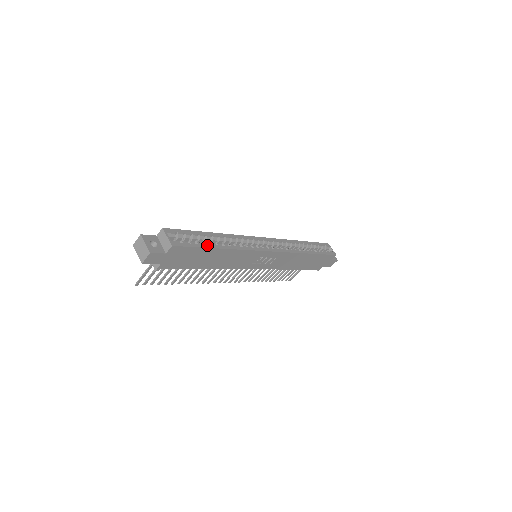
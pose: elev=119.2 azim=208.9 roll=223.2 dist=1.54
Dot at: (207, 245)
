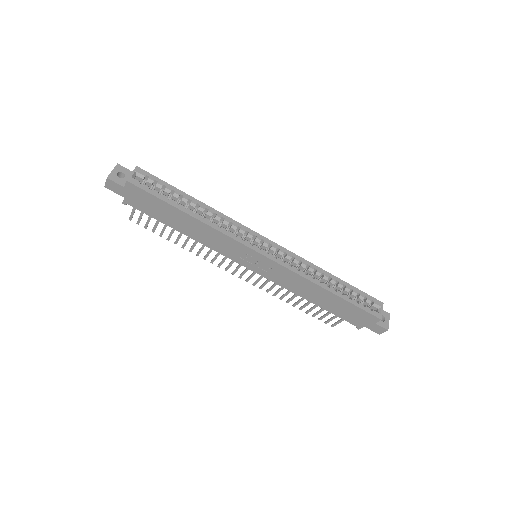
Dot at: (172, 202)
